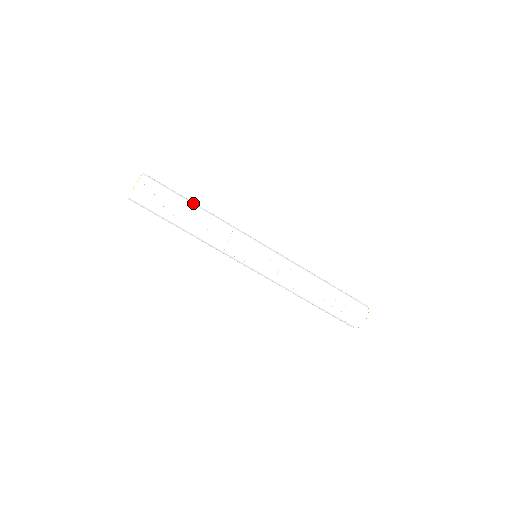
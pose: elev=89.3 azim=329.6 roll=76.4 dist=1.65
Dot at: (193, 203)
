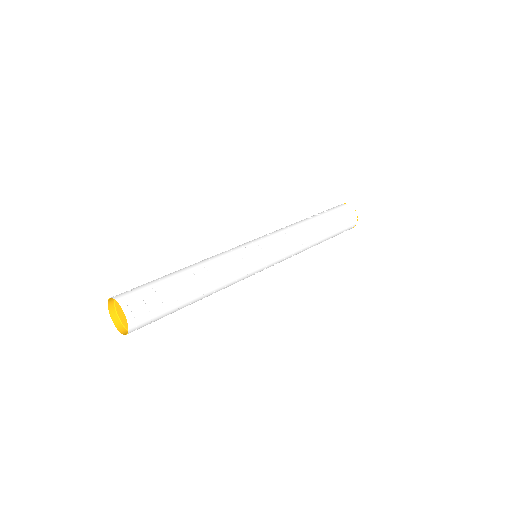
Dot at: (188, 285)
